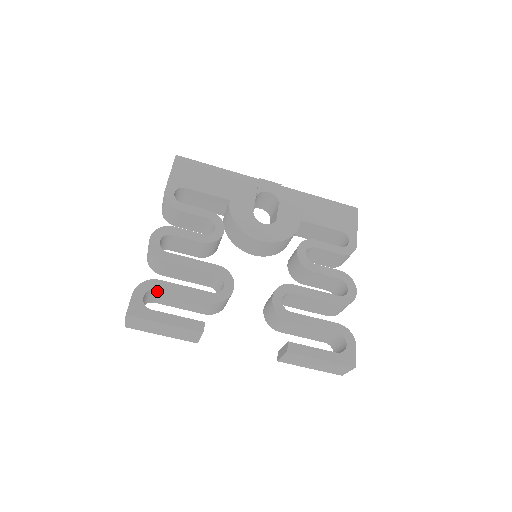
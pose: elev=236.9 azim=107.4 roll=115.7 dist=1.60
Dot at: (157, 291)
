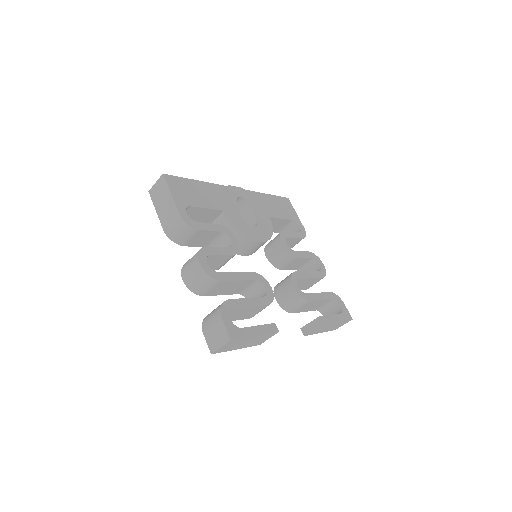
Dot at: (231, 310)
